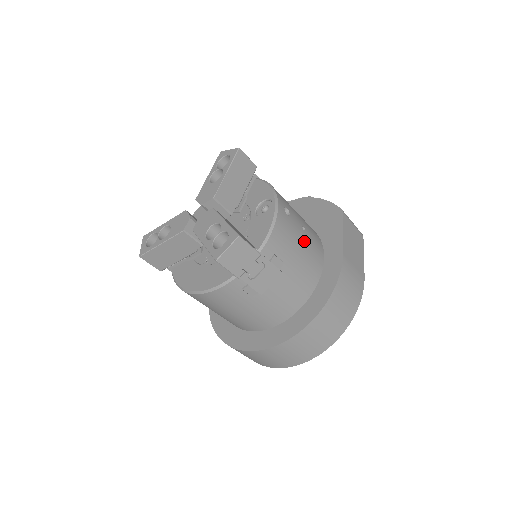
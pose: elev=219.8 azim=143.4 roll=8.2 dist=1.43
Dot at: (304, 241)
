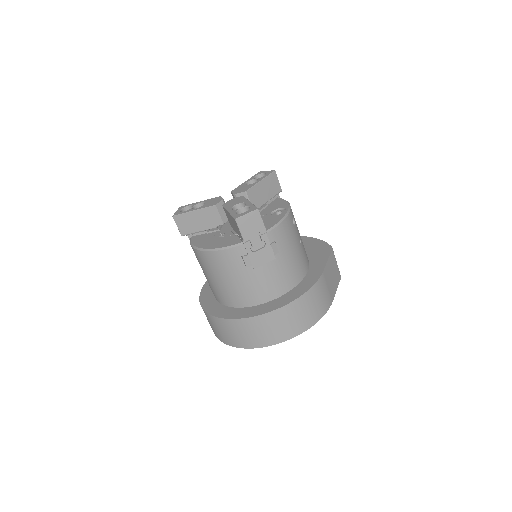
Dot at: (298, 248)
